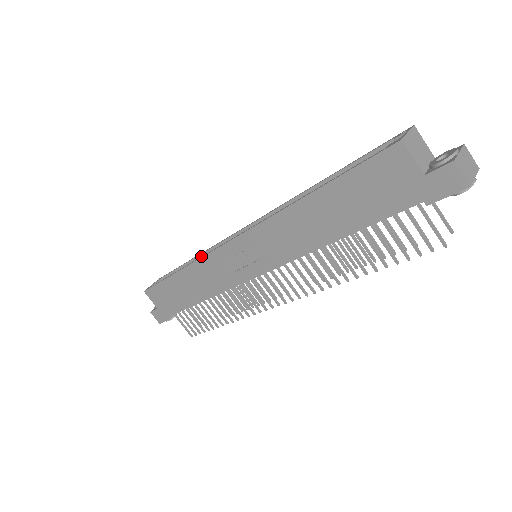
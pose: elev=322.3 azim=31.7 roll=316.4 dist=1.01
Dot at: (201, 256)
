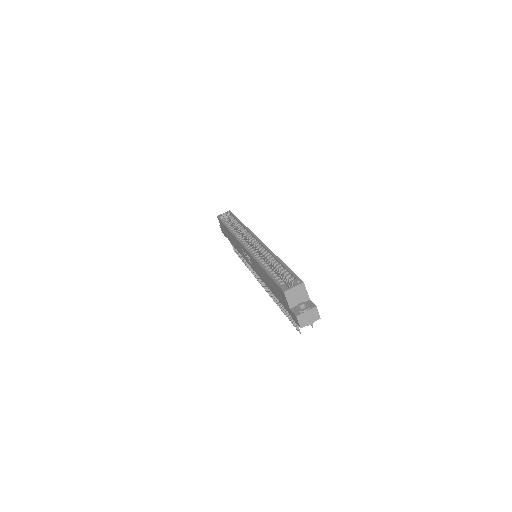
Dot at: (243, 226)
